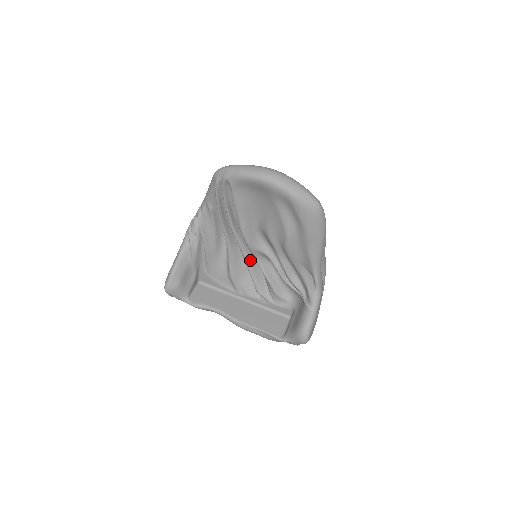
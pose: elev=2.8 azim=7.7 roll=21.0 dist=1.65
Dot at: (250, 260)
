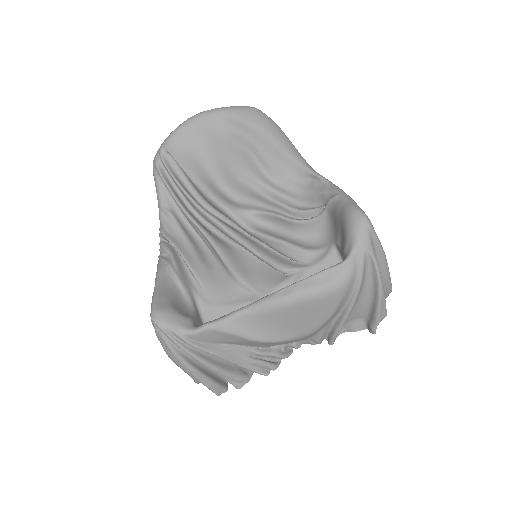
Dot at: (244, 239)
